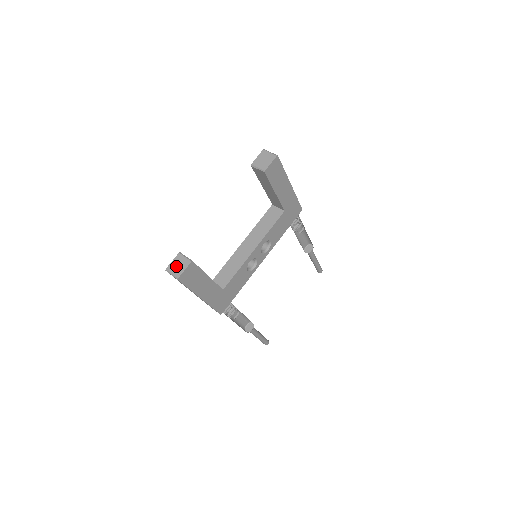
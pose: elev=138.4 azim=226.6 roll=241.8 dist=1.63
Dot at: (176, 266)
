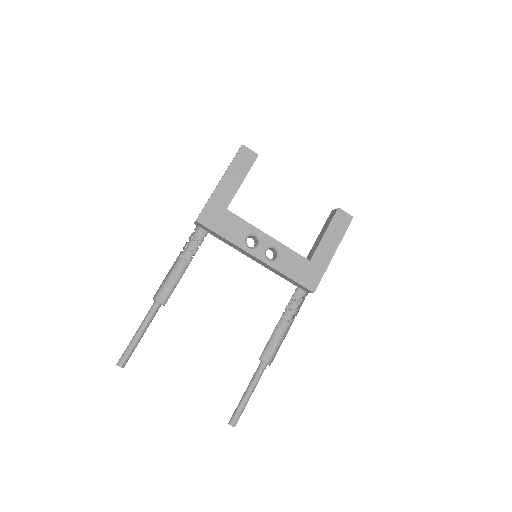
Dot at: occluded
